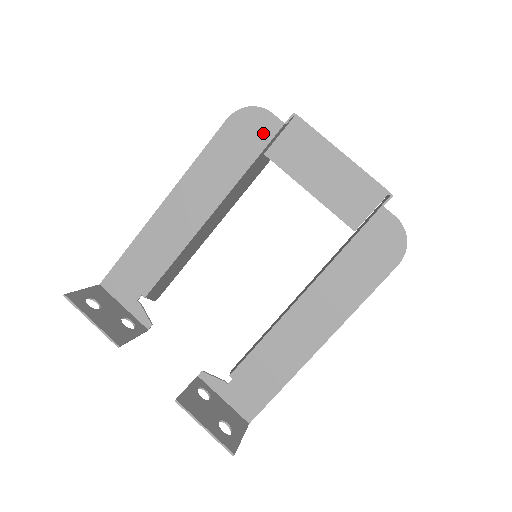
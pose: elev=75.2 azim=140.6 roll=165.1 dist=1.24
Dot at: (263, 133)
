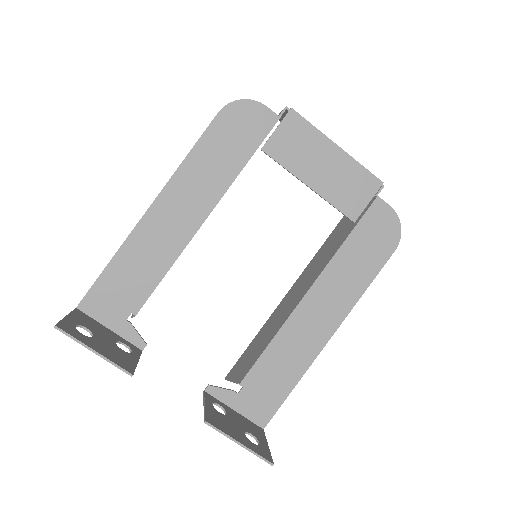
Dot at: (258, 127)
